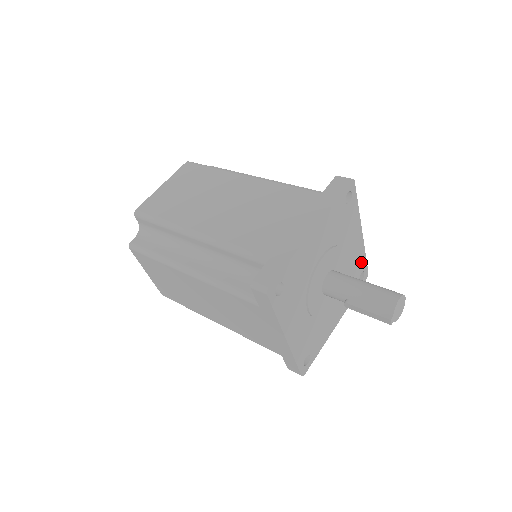
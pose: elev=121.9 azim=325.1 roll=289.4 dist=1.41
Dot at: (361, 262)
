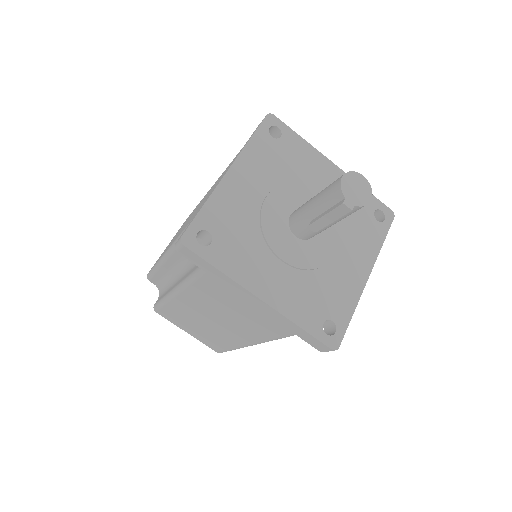
Dot at: occluded
